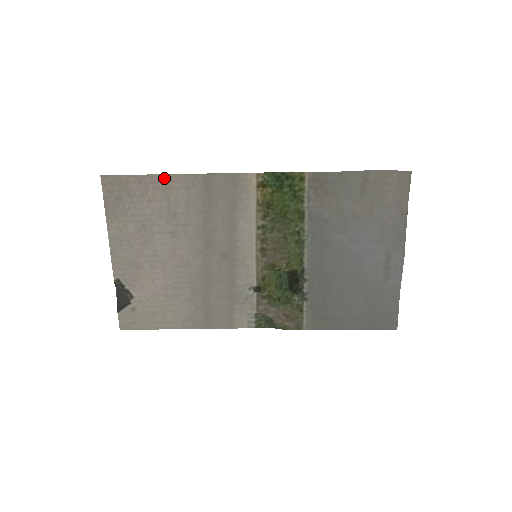
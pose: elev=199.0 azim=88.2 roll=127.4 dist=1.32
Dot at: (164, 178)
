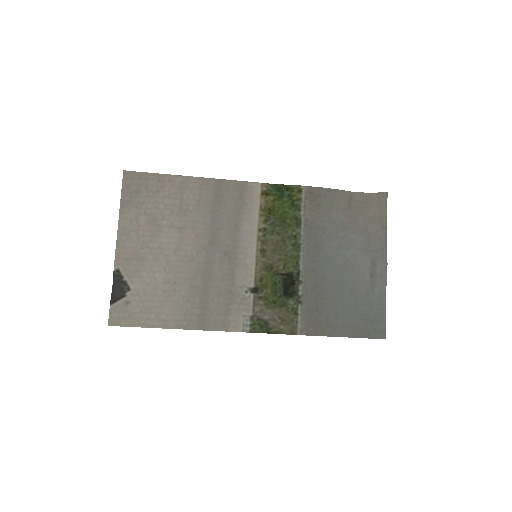
Dot at: (181, 179)
